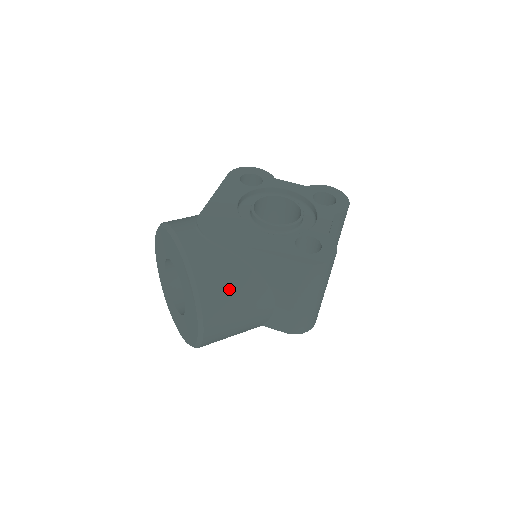
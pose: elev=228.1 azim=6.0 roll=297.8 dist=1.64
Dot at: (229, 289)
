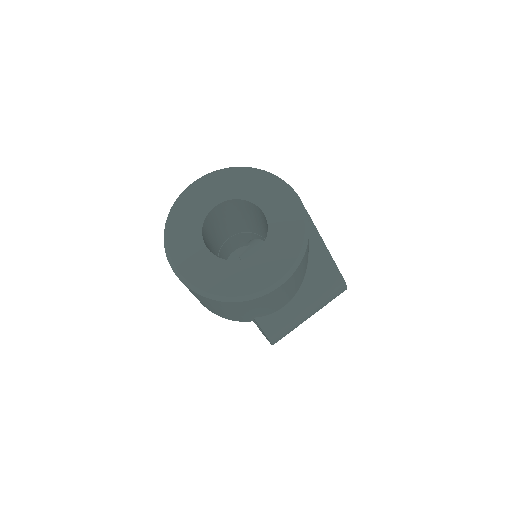
Dot at: (305, 262)
